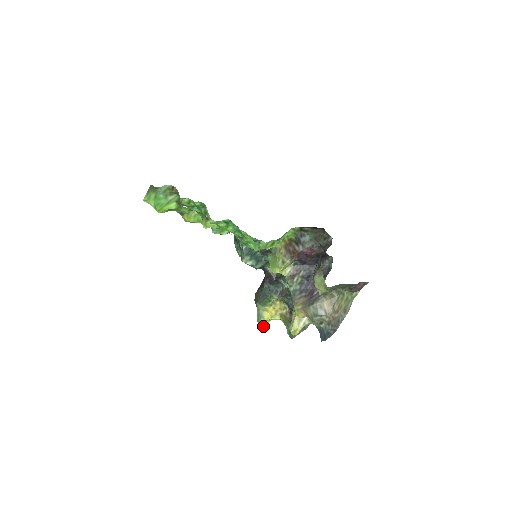
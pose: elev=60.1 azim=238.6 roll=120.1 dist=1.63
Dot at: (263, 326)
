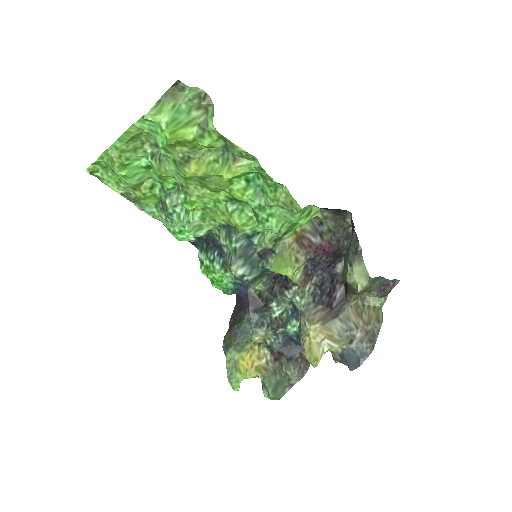
Dot at: (238, 385)
